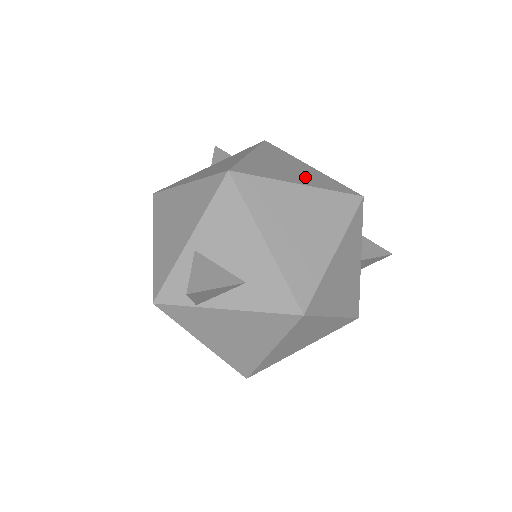
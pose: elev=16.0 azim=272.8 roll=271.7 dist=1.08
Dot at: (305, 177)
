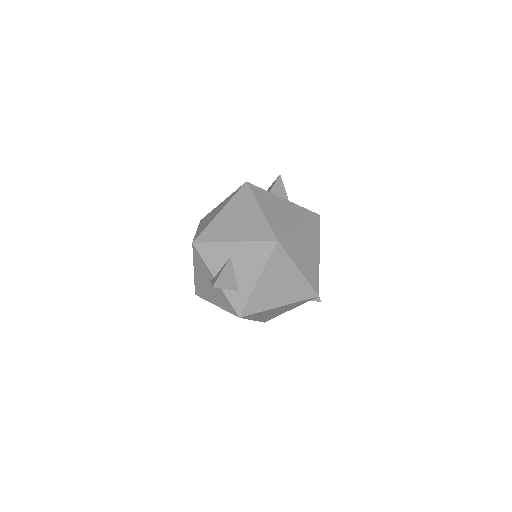
Dot at: occluded
